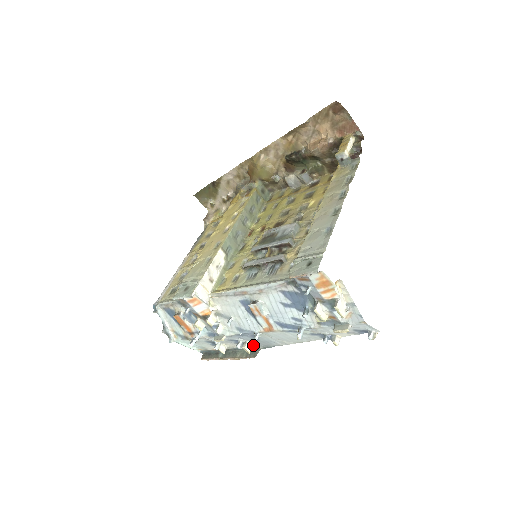
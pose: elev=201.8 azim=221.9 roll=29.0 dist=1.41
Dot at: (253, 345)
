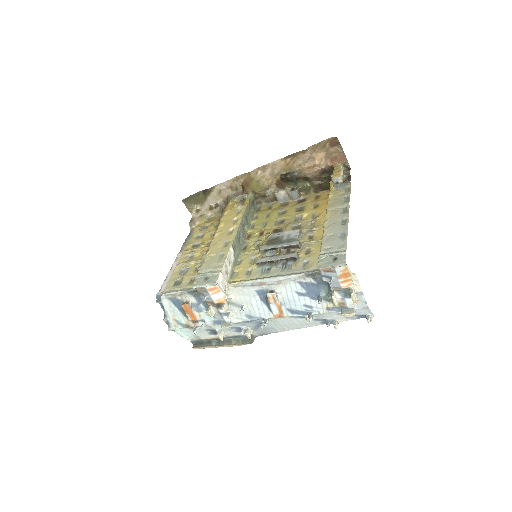
Dot at: (252, 332)
